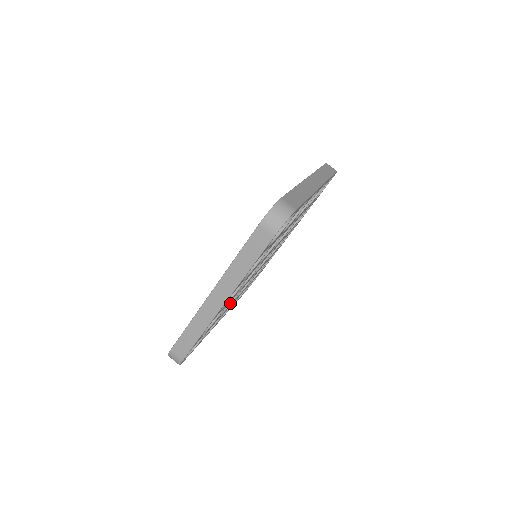
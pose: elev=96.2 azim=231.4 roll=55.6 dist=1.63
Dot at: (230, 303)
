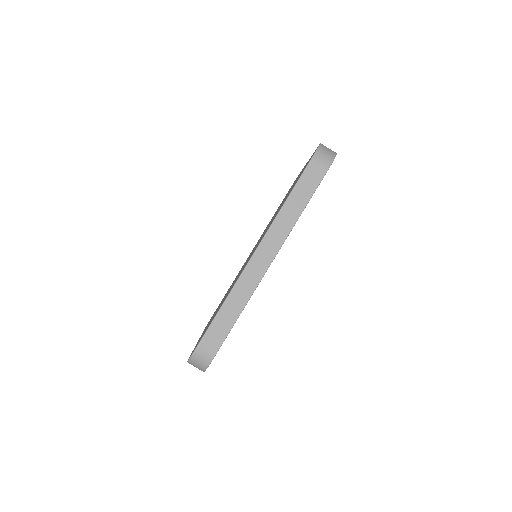
Dot at: occluded
